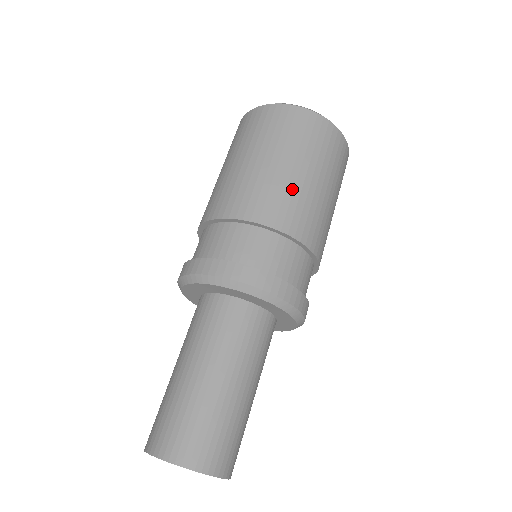
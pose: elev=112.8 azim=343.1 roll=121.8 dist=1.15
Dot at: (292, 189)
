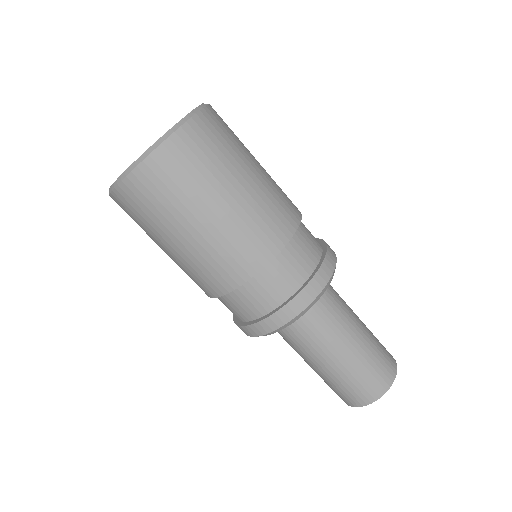
Dot at: (261, 201)
